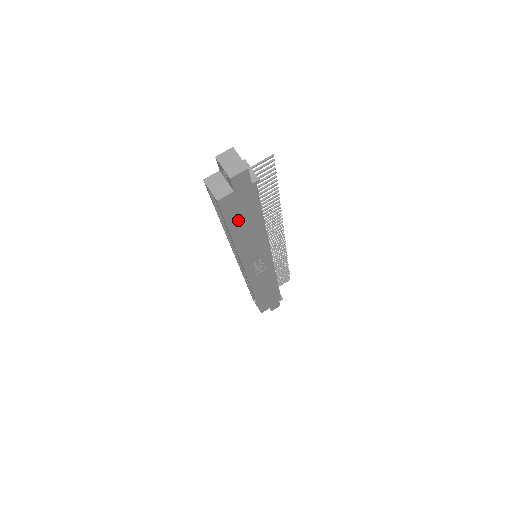
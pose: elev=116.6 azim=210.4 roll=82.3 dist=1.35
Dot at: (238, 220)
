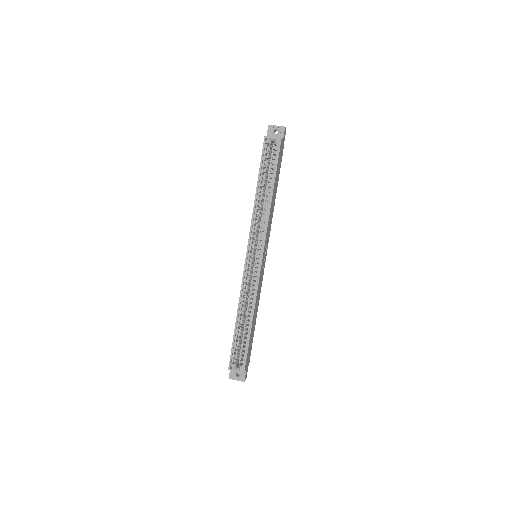
Dot at: (277, 173)
